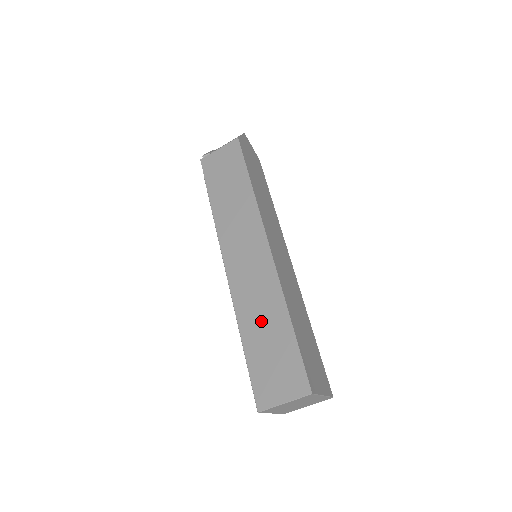
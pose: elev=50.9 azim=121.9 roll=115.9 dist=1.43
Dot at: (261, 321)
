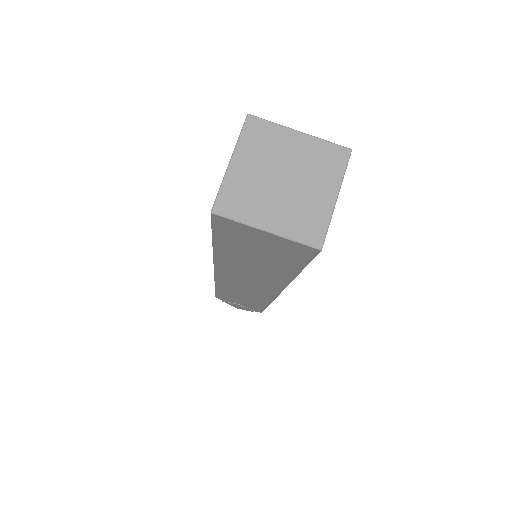
Dot at: occluded
